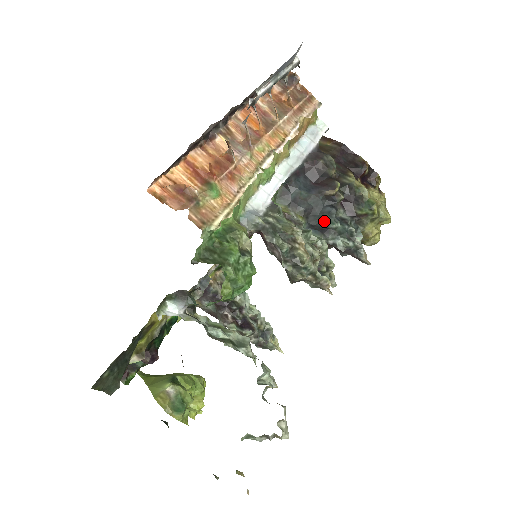
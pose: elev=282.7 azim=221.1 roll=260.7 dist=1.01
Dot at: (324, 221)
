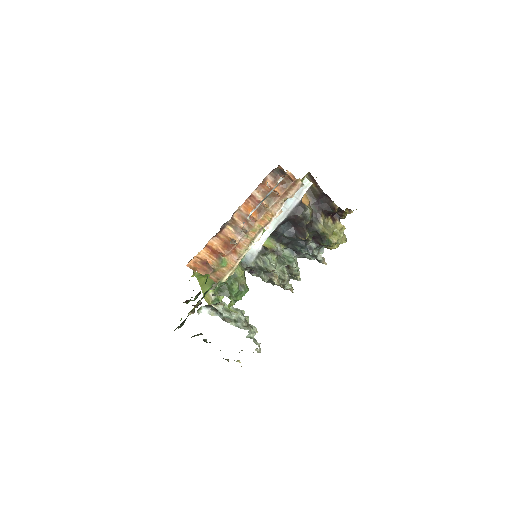
Dot at: (297, 250)
